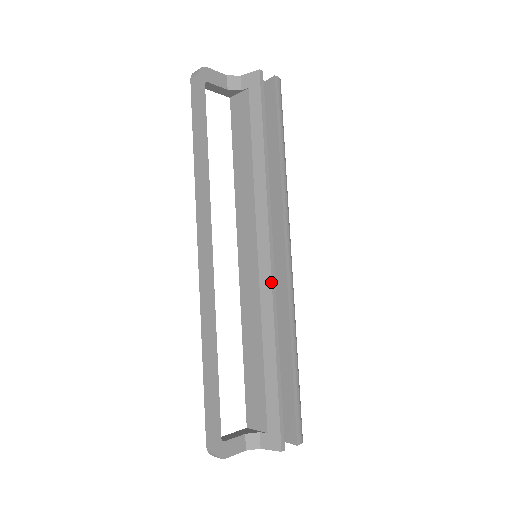
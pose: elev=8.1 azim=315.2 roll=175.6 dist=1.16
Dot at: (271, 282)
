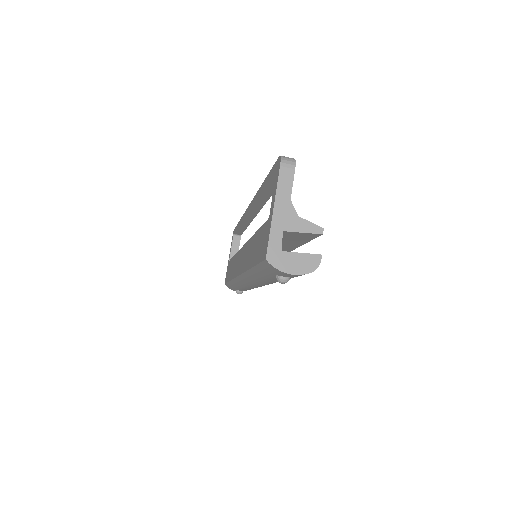
Dot at: occluded
